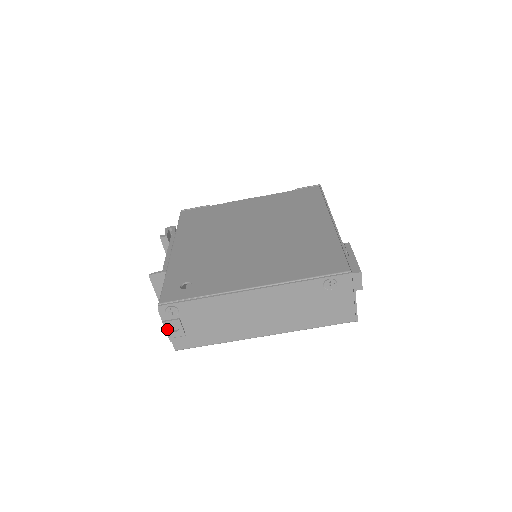
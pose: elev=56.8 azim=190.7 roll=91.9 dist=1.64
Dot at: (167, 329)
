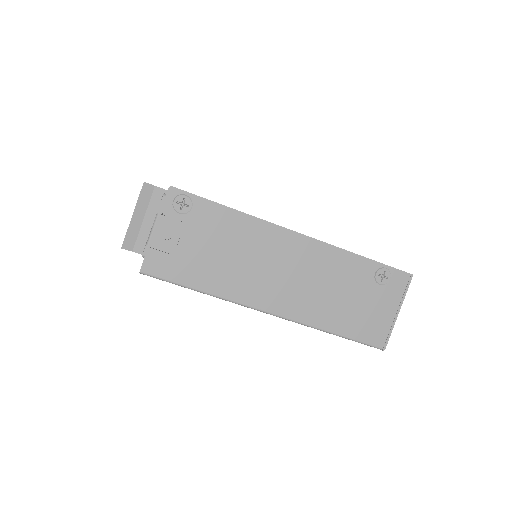
Dot at: (156, 228)
